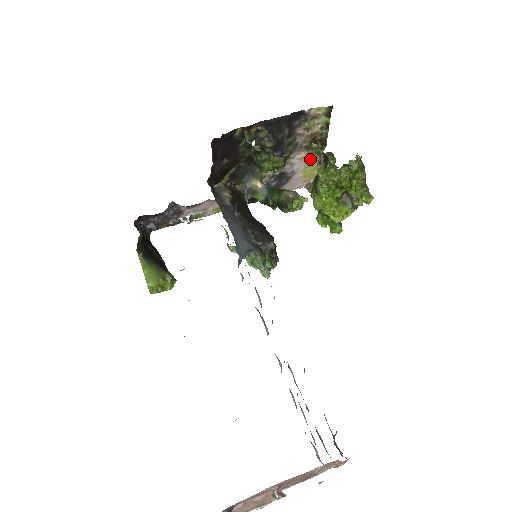
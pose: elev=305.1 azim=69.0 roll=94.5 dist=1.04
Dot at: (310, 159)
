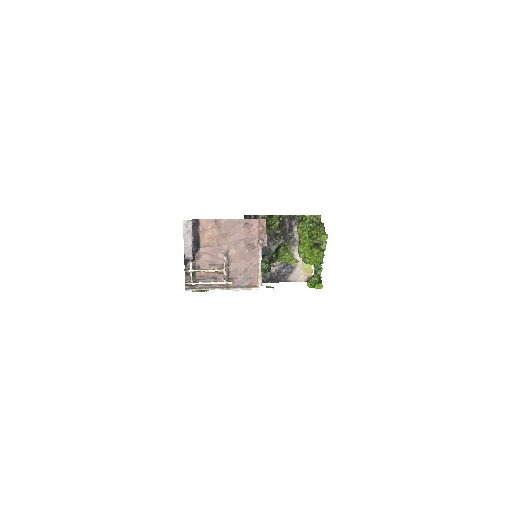
Dot at: occluded
